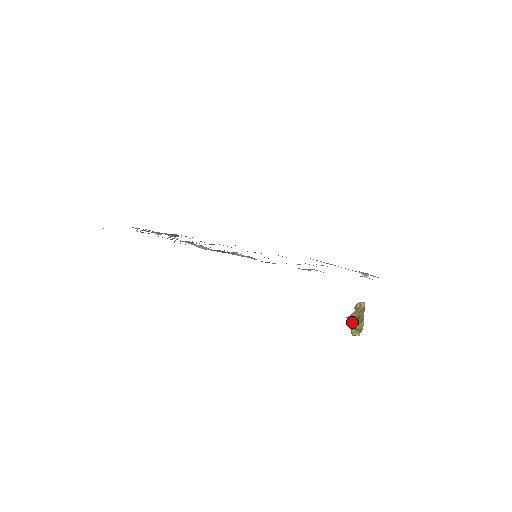
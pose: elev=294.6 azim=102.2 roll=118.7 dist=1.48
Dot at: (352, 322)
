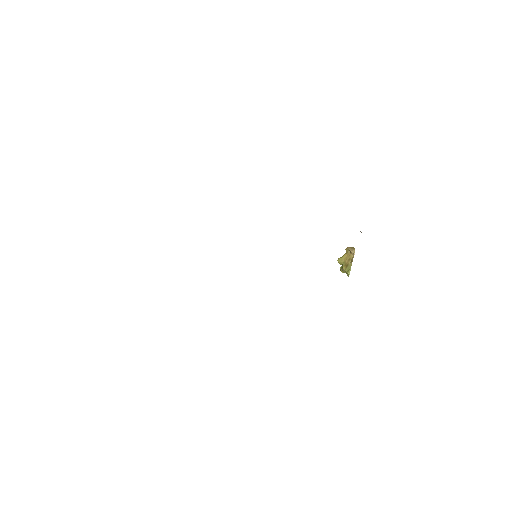
Dot at: occluded
